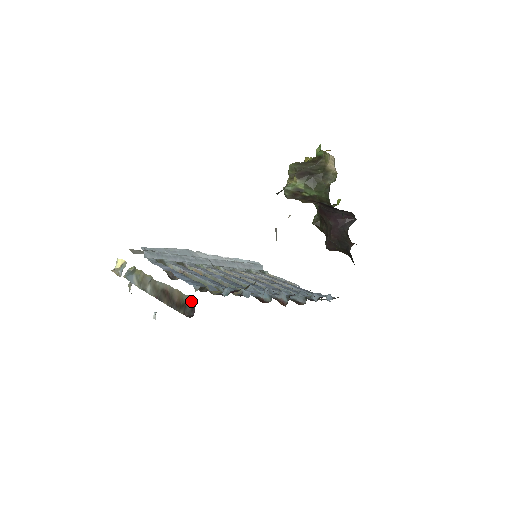
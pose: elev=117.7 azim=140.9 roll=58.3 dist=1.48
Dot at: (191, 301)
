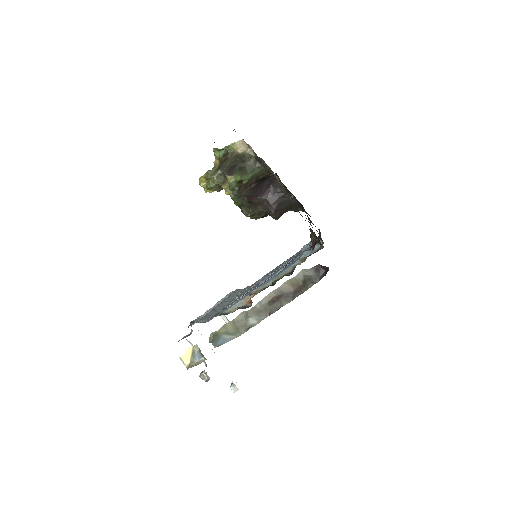
Dot at: (310, 269)
